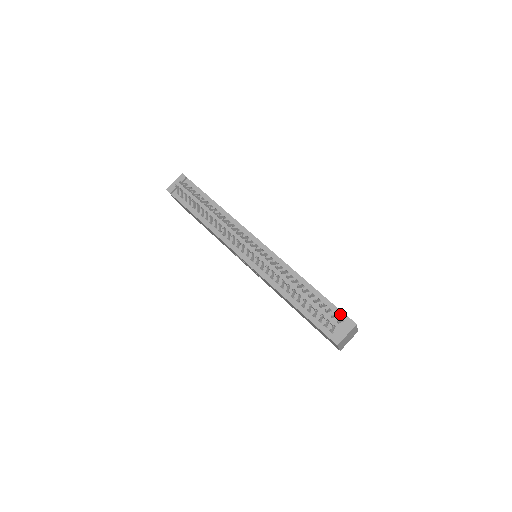
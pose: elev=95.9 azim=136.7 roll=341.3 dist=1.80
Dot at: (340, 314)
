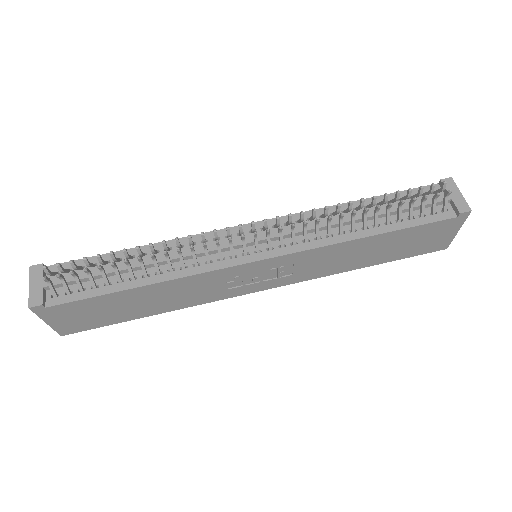
Dot at: (424, 190)
